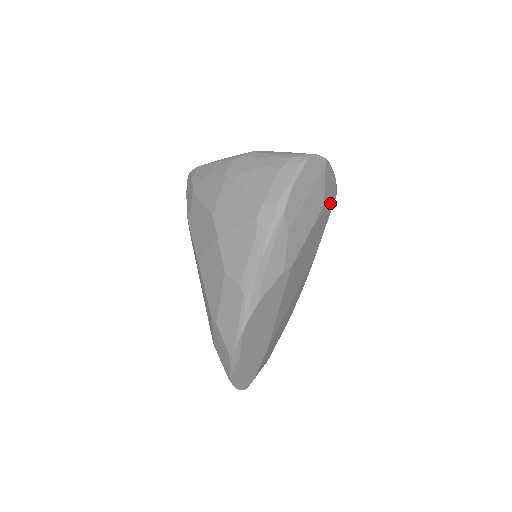
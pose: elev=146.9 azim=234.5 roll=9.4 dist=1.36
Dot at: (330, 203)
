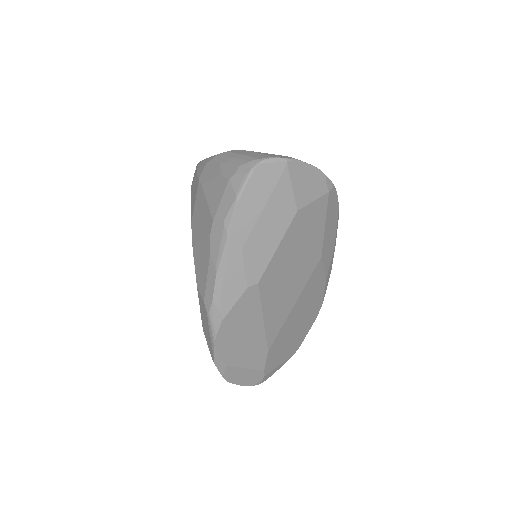
Dot at: (316, 202)
